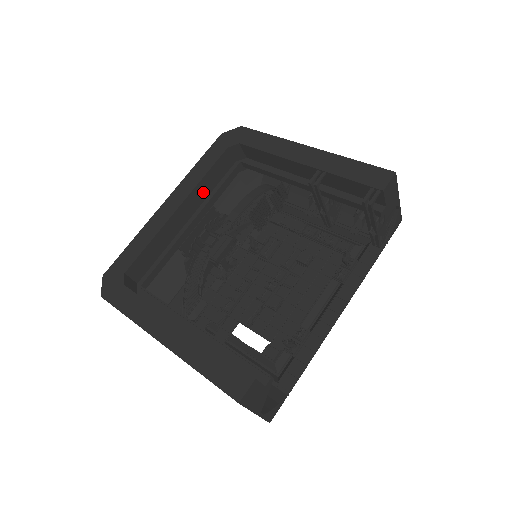
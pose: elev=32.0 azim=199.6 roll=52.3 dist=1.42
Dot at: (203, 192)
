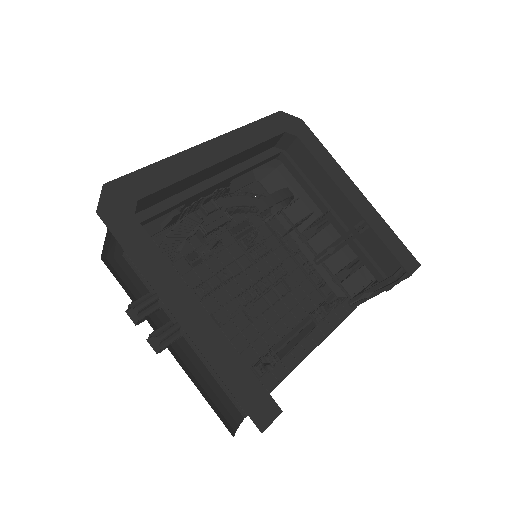
Dot at: (241, 158)
